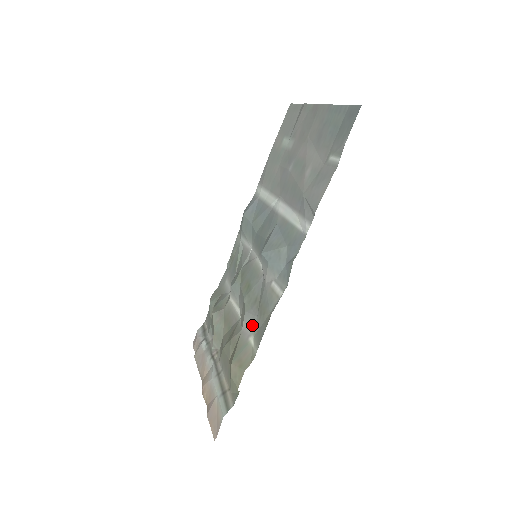
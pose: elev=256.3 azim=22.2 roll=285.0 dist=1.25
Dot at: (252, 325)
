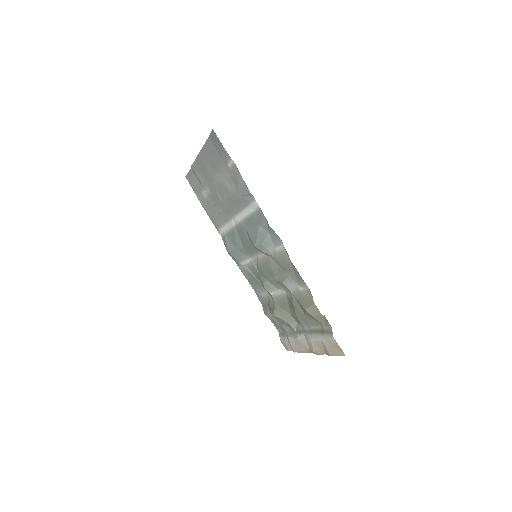
Dot at: (292, 282)
